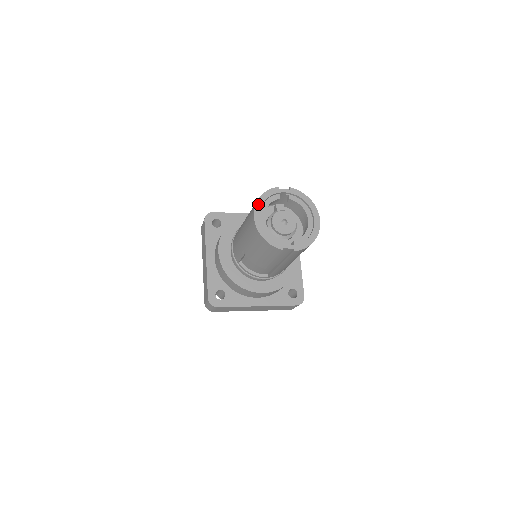
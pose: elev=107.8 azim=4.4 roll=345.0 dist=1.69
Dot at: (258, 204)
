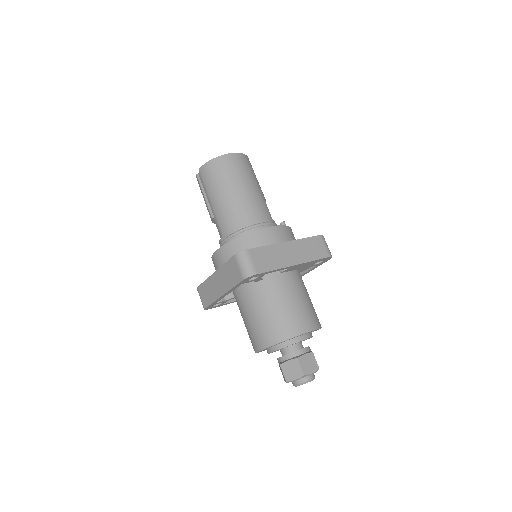
Dot at: occluded
